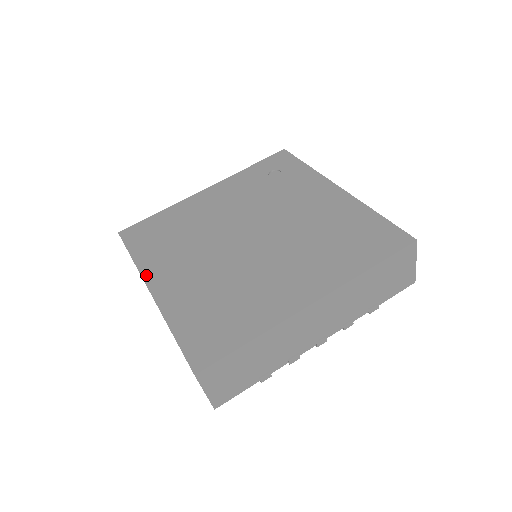
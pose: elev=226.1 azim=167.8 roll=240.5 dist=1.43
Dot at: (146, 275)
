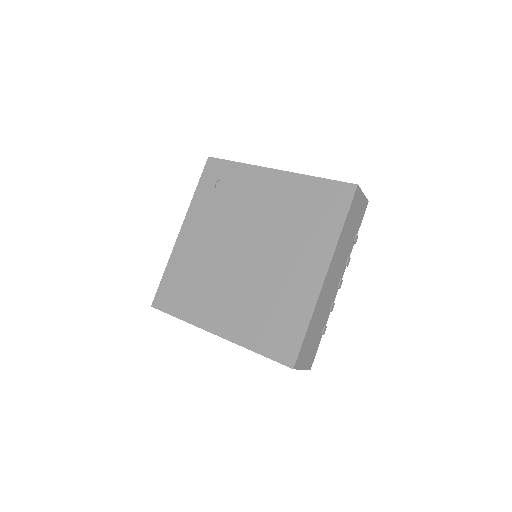
Dot at: (202, 325)
